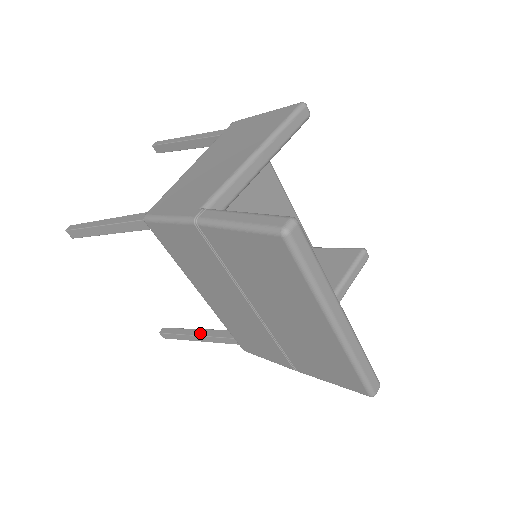
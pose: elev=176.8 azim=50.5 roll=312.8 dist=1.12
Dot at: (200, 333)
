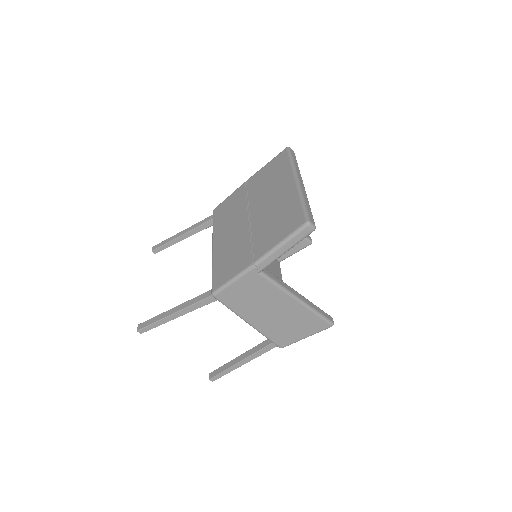
Dot at: occluded
